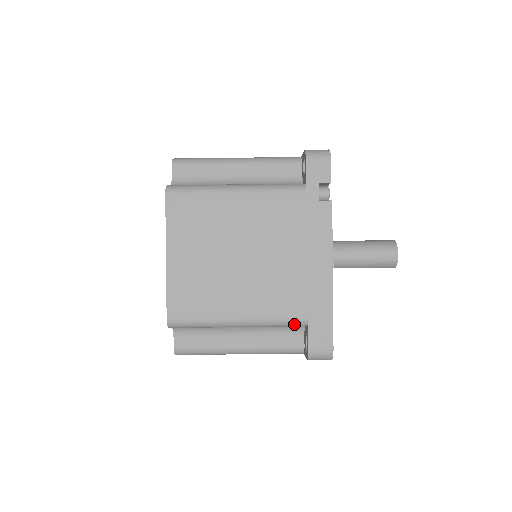
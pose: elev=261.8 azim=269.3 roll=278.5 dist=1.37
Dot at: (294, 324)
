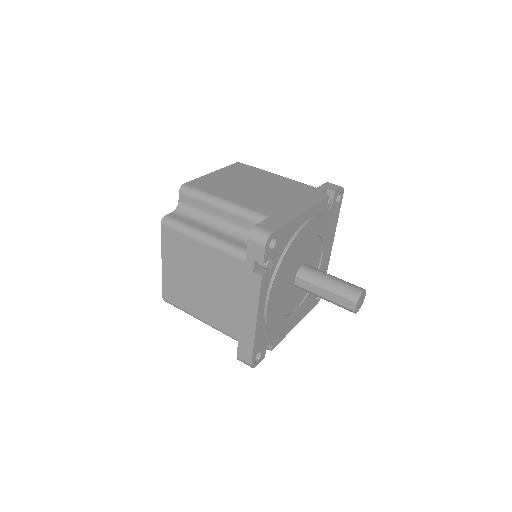
Dot at: (257, 217)
